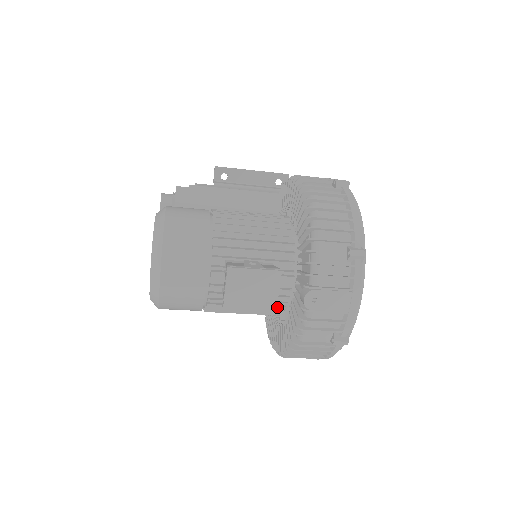
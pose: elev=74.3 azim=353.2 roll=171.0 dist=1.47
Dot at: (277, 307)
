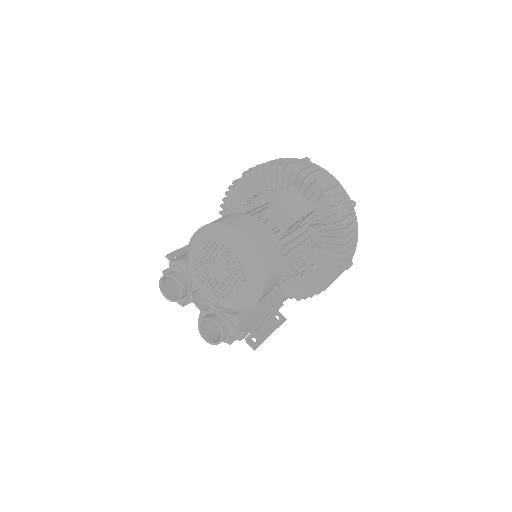
Dot at: (308, 235)
